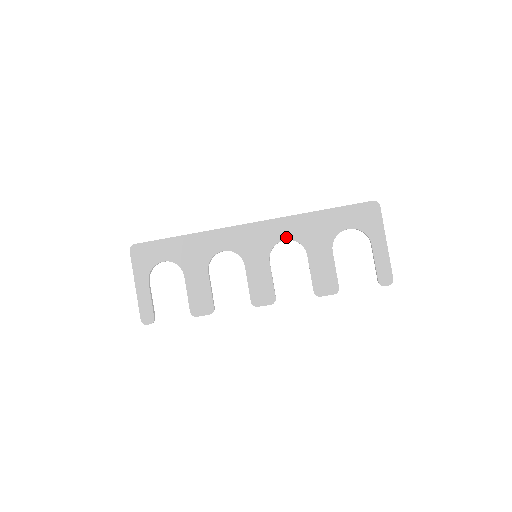
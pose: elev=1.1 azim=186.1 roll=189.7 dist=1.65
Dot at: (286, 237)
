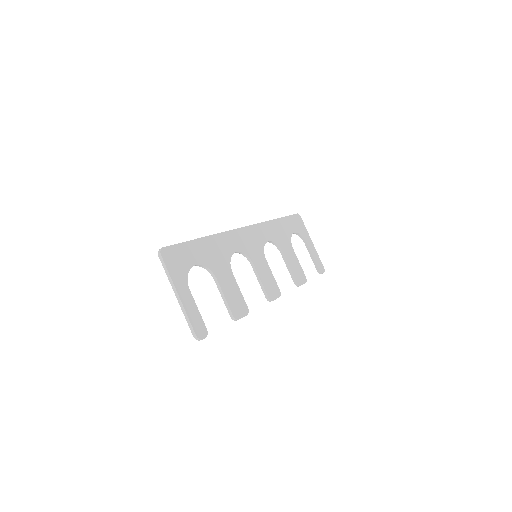
Dot at: (268, 239)
